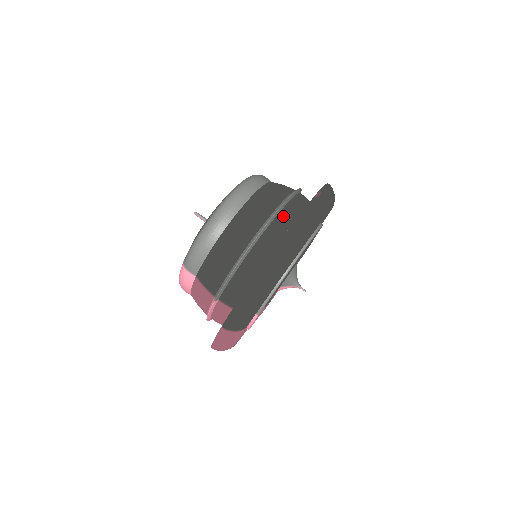
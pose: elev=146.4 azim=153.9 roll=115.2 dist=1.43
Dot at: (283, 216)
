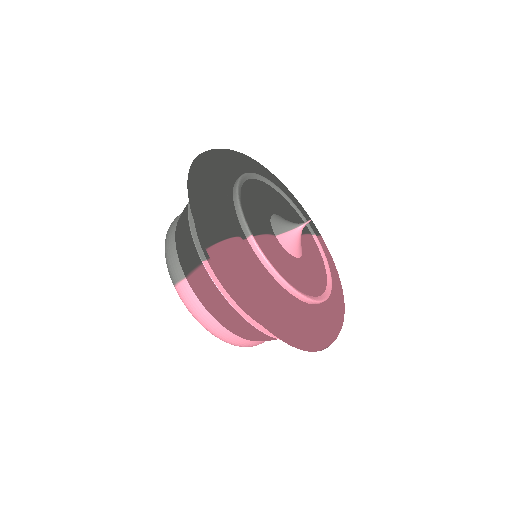
Dot at: occluded
